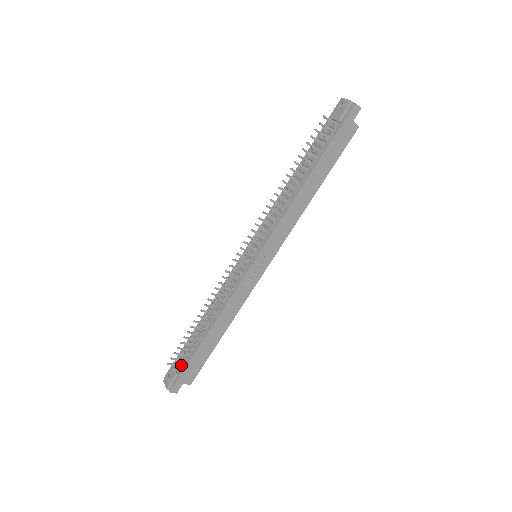
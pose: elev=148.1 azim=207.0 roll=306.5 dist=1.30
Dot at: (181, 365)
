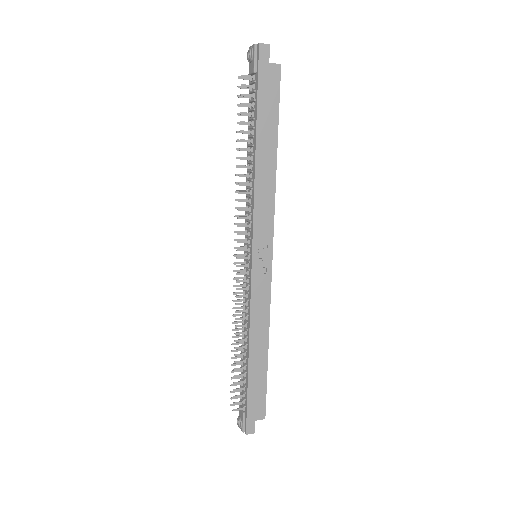
Dot at: (243, 402)
